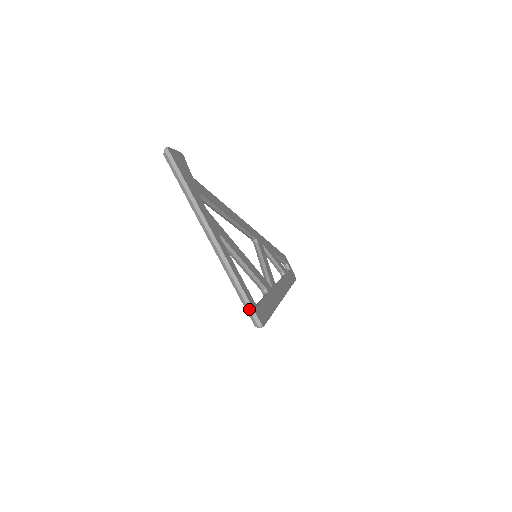
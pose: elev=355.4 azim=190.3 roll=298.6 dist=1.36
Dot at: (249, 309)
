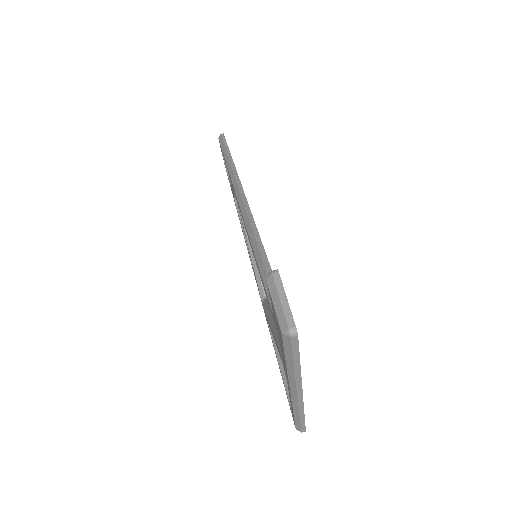
Dot at: (301, 427)
